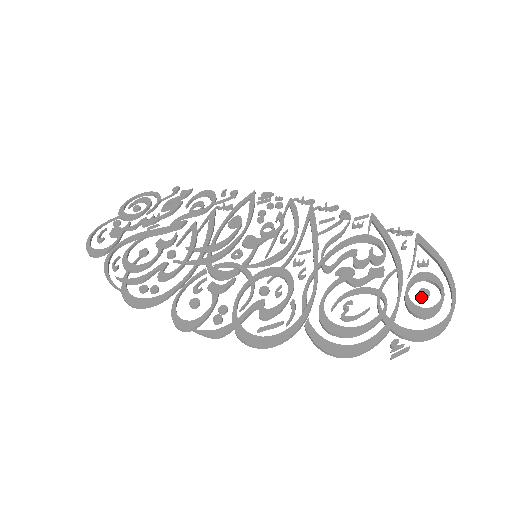
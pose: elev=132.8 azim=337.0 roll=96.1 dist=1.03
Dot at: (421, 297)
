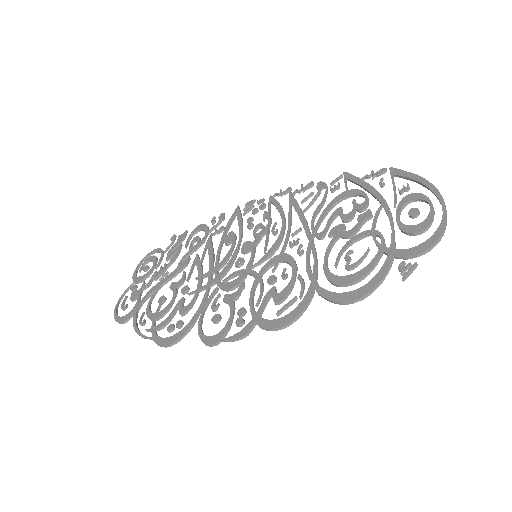
Dot at: (412, 217)
